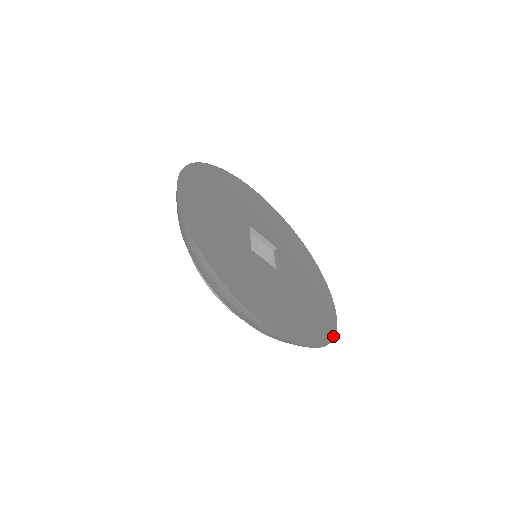
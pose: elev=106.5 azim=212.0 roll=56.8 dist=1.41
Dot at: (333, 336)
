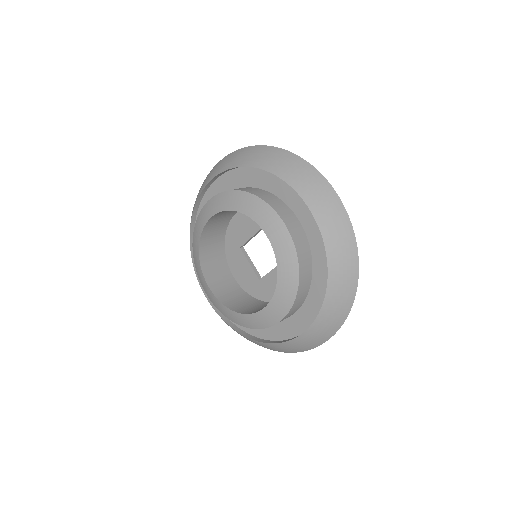
Dot at: (351, 305)
